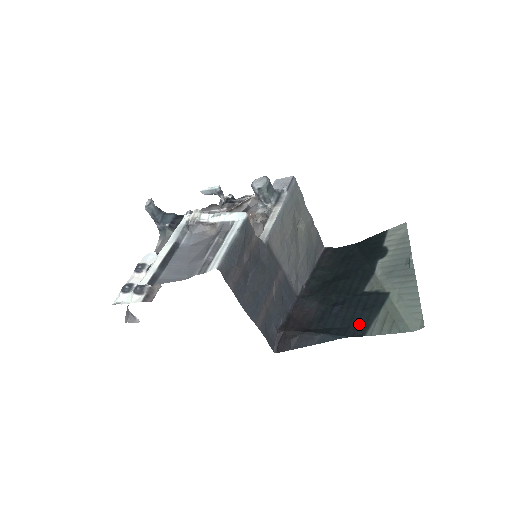
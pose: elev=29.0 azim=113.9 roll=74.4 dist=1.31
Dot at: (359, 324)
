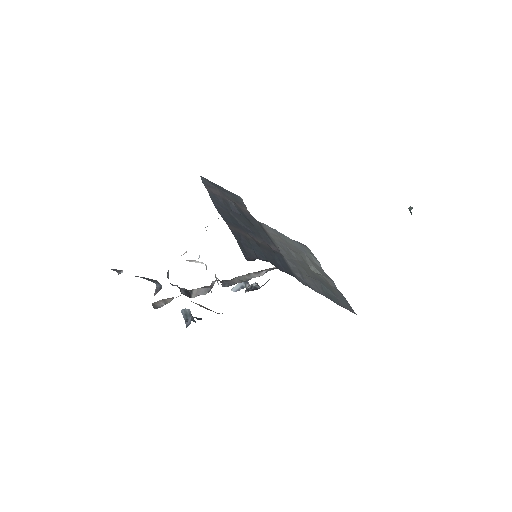
Dot at: occluded
